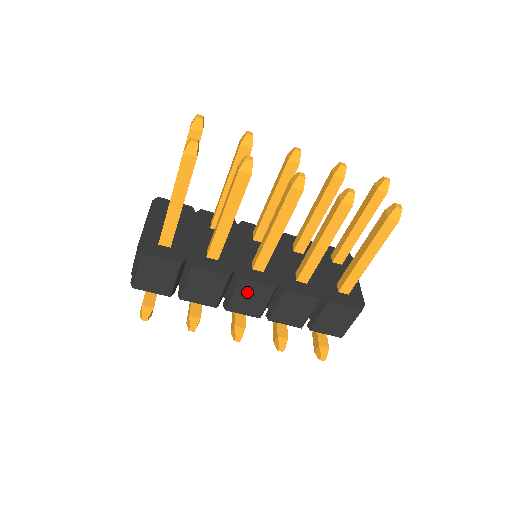
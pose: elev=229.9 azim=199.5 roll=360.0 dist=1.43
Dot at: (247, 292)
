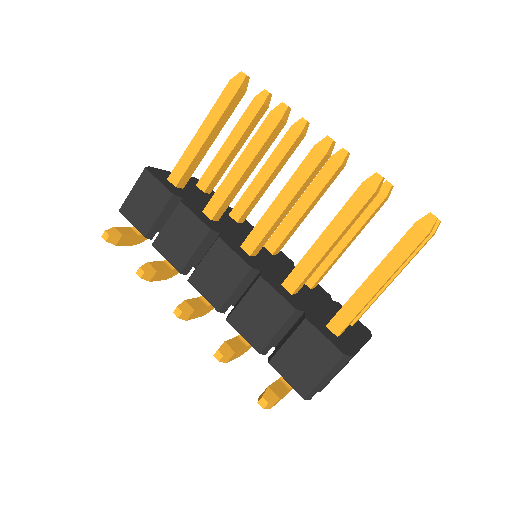
Dot at: (219, 262)
